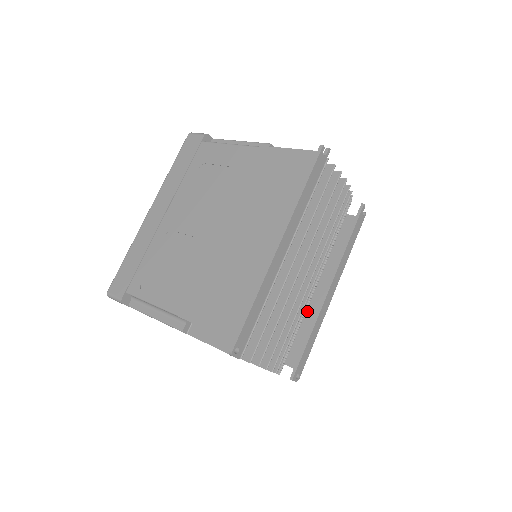
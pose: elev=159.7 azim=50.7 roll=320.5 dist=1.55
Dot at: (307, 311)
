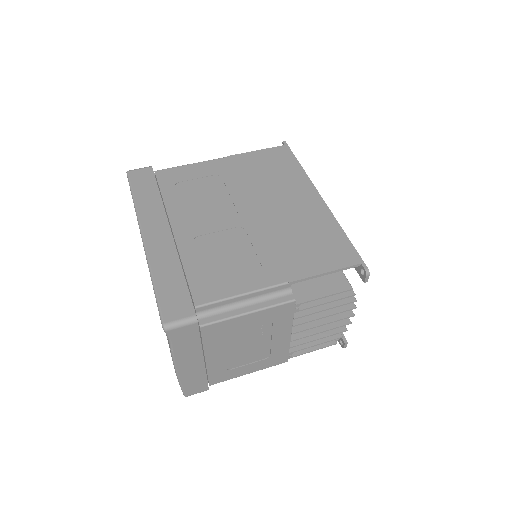
Dot at: occluded
